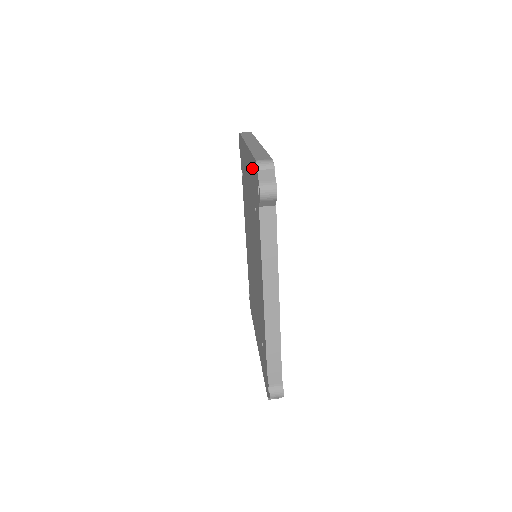
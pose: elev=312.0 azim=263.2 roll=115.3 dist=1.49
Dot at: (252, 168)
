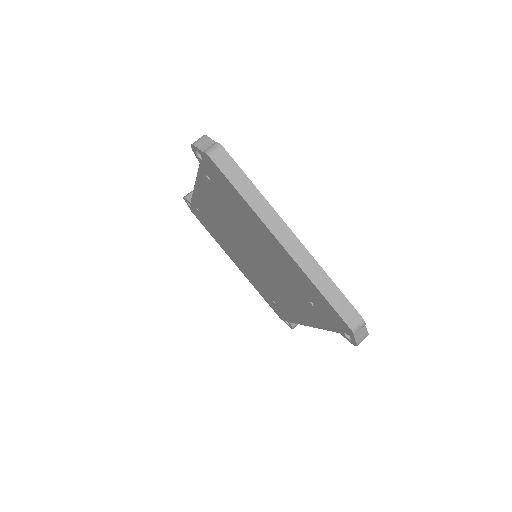
Dot at: (320, 299)
